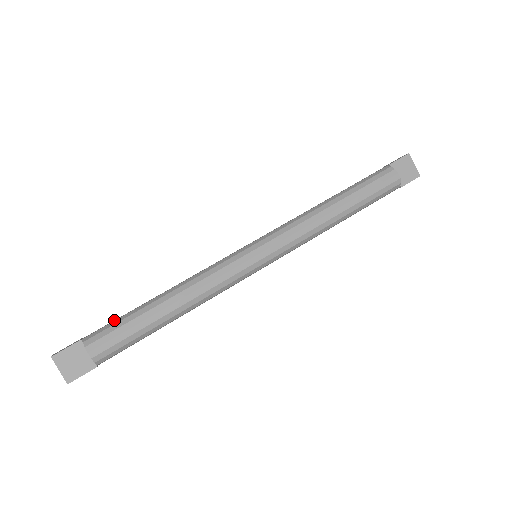
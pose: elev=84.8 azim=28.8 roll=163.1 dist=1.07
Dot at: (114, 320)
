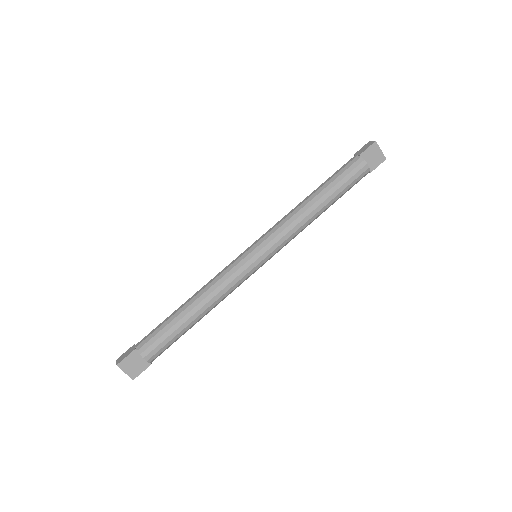
Dot at: (155, 328)
